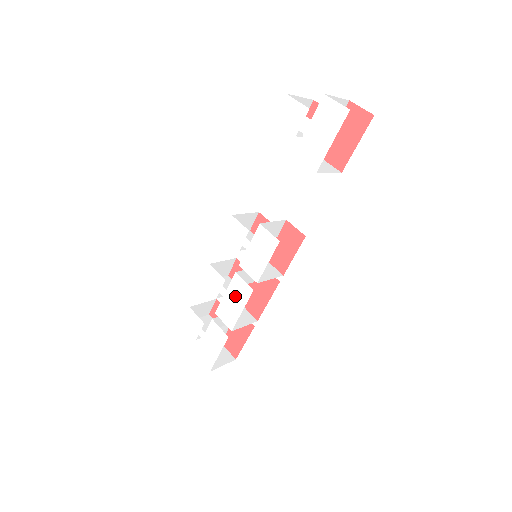
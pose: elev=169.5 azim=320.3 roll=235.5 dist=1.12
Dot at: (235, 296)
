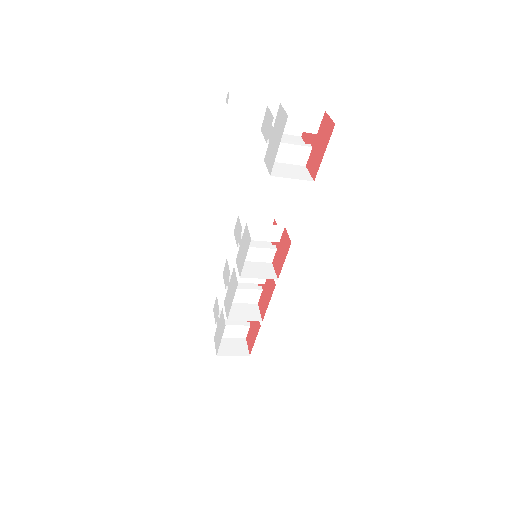
Dot at: (231, 288)
